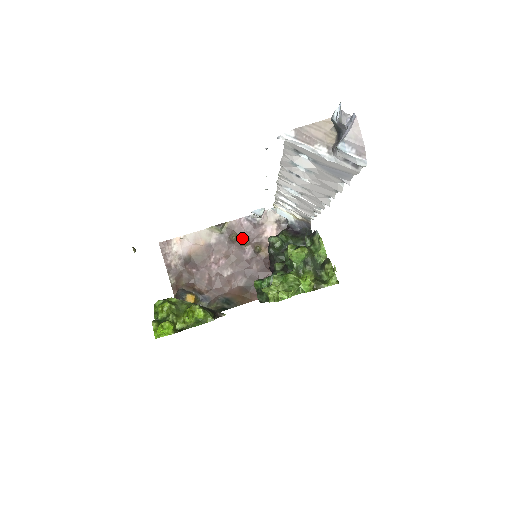
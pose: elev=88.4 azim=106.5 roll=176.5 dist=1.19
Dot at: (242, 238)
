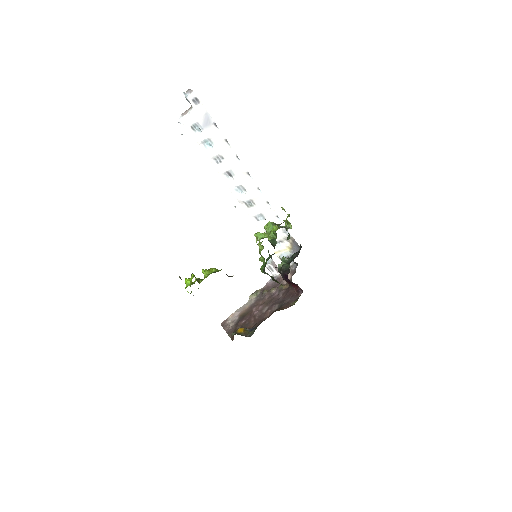
Dot at: (270, 290)
